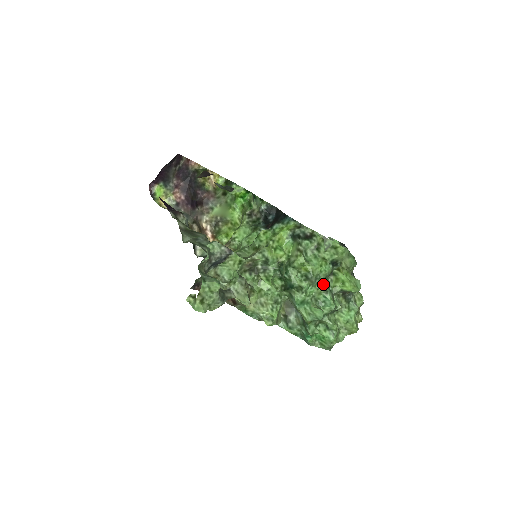
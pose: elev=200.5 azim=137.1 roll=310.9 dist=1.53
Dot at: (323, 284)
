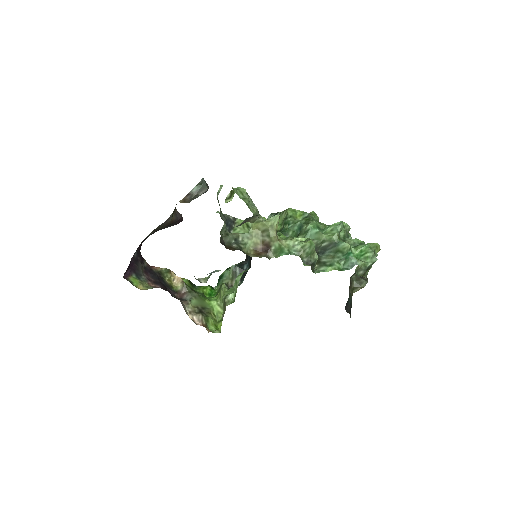
Dot at: (321, 223)
